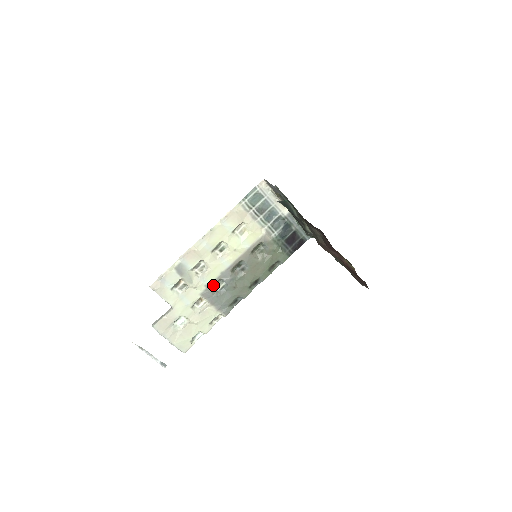
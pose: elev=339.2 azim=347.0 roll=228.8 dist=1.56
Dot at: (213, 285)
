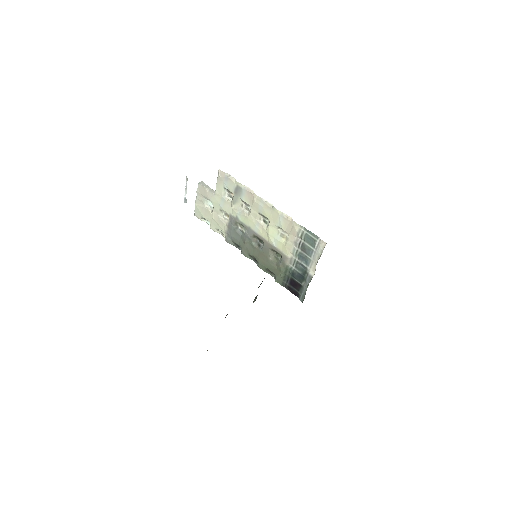
Dot at: (240, 223)
